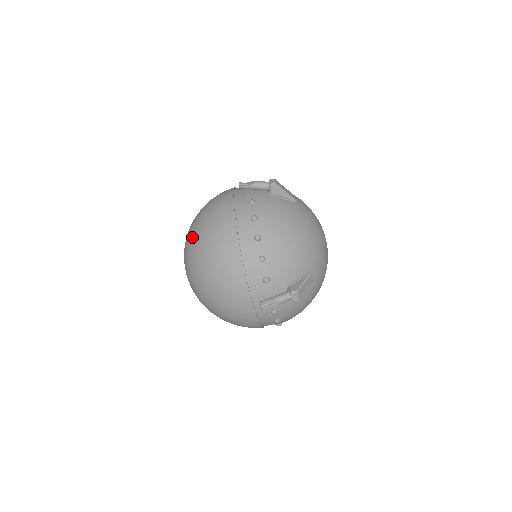
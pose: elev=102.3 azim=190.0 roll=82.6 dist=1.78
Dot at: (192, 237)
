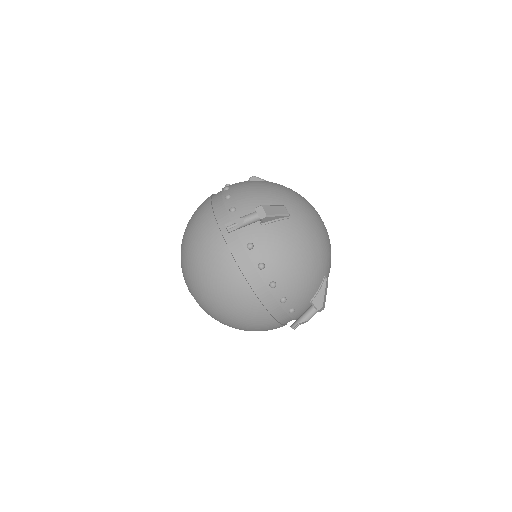
Dot at: occluded
